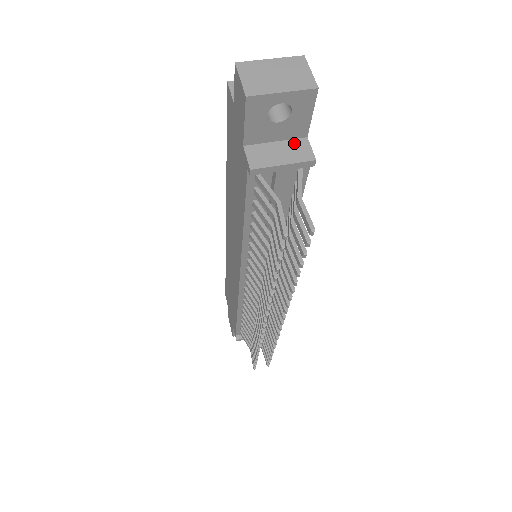
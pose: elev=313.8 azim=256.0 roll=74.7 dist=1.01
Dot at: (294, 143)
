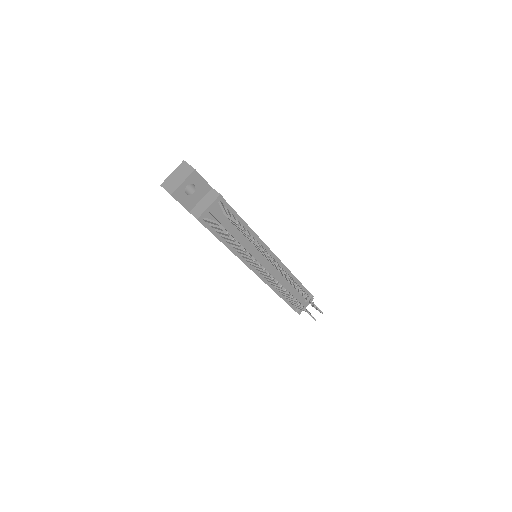
Dot at: (208, 195)
